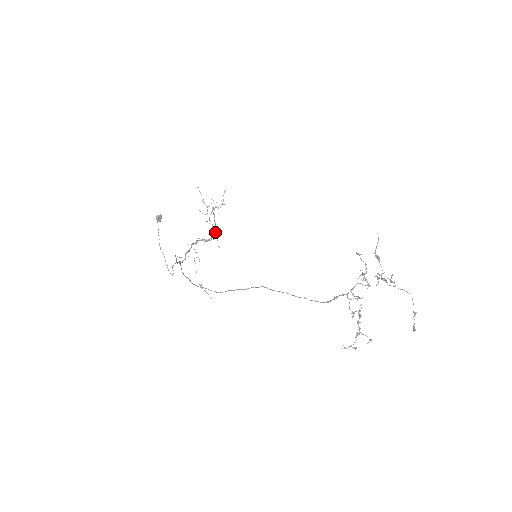
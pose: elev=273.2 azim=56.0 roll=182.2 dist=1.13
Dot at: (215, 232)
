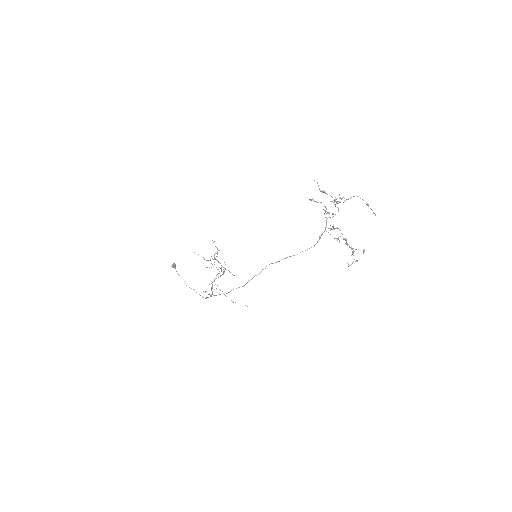
Dot at: occluded
